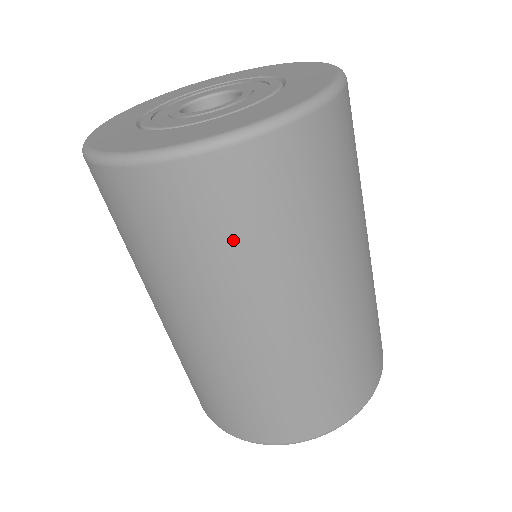
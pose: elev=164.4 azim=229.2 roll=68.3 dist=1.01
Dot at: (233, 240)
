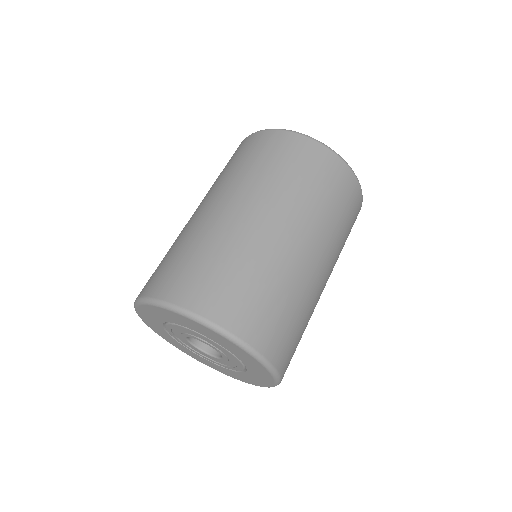
Dot at: (277, 165)
